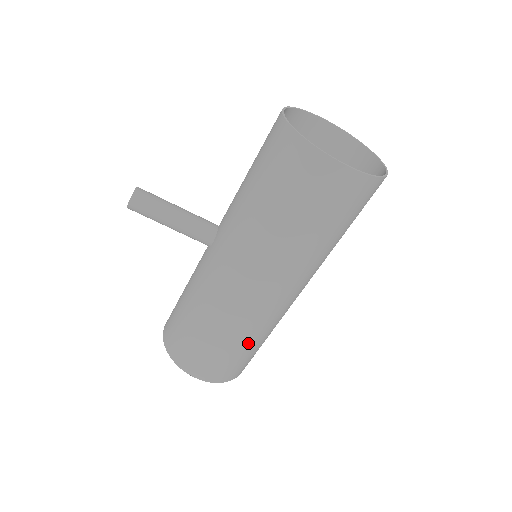
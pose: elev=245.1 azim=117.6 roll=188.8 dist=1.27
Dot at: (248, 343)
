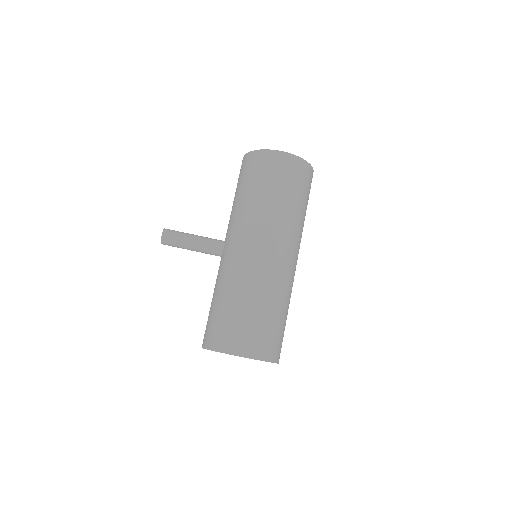
Dot at: (272, 307)
